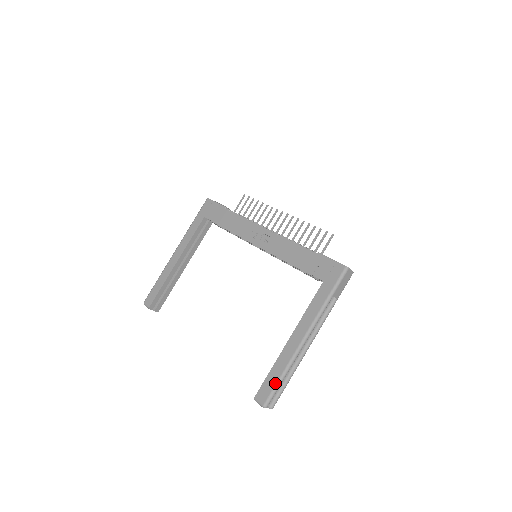
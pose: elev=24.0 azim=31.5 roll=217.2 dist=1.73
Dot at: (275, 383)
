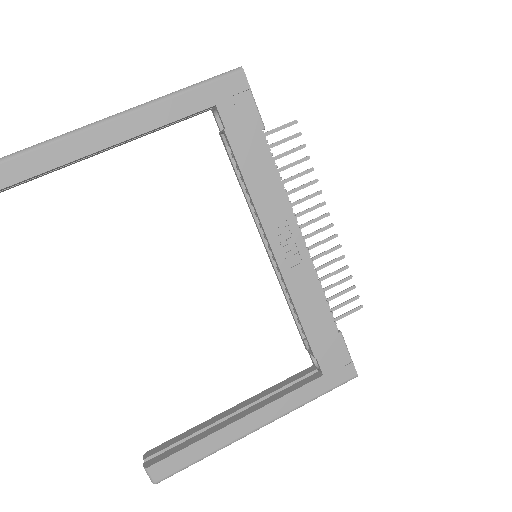
Dot at: (188, 464)
